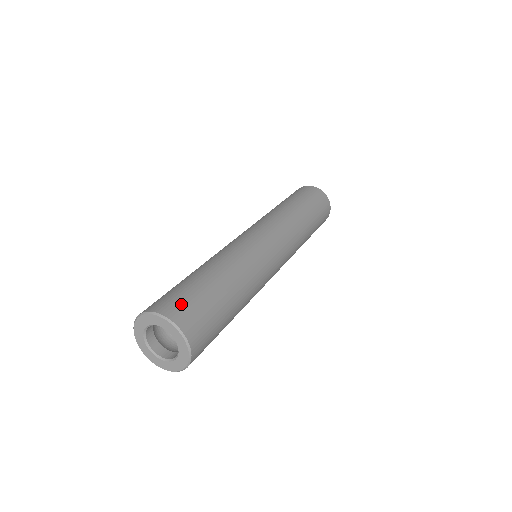
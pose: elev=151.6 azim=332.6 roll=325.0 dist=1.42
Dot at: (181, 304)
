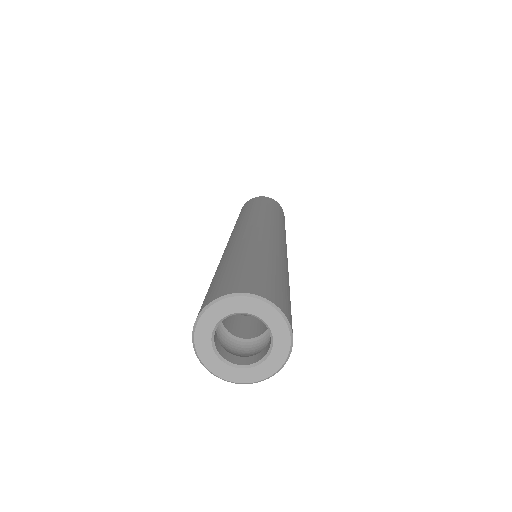
Dot at: (288, 307)
